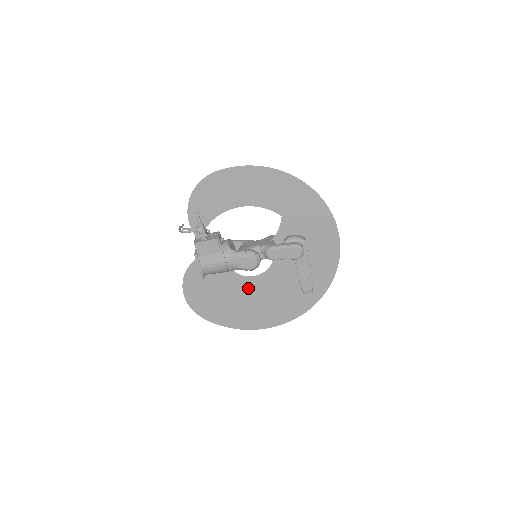
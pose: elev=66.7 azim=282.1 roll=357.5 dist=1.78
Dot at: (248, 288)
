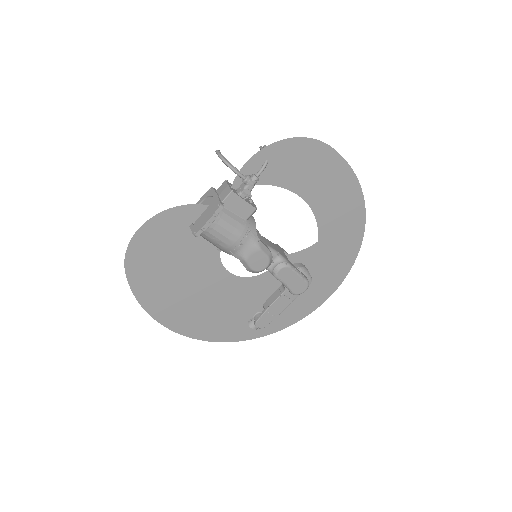
Dot at: (210, 279)
